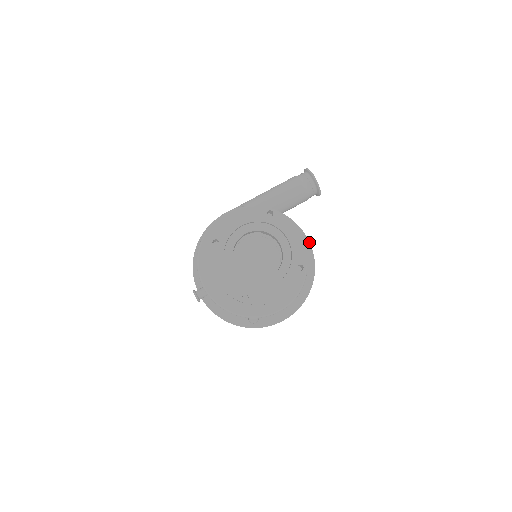
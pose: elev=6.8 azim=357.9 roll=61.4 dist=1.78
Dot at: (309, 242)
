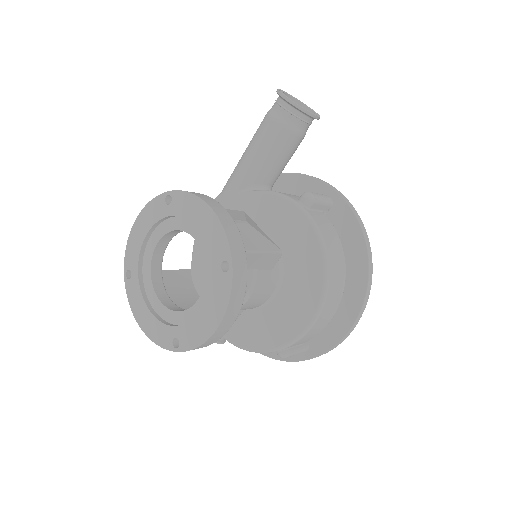
Dot at: (340, 196)
